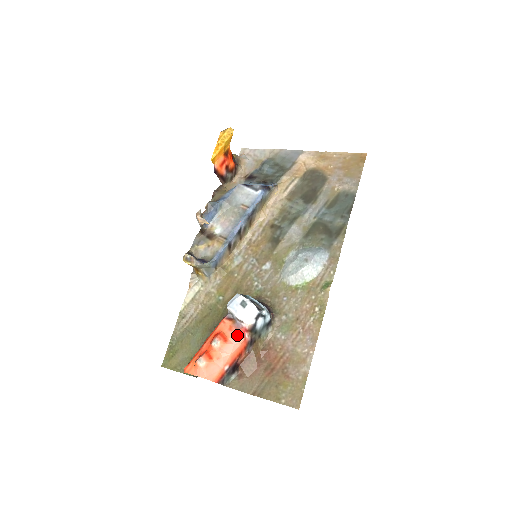
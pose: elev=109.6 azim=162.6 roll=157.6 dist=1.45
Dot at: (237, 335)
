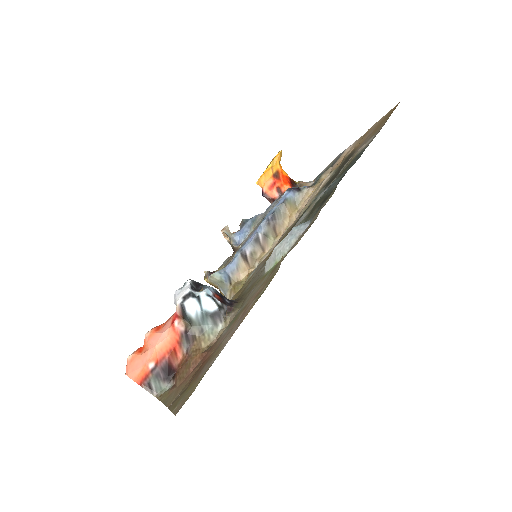
Dot at: (168, 323)
